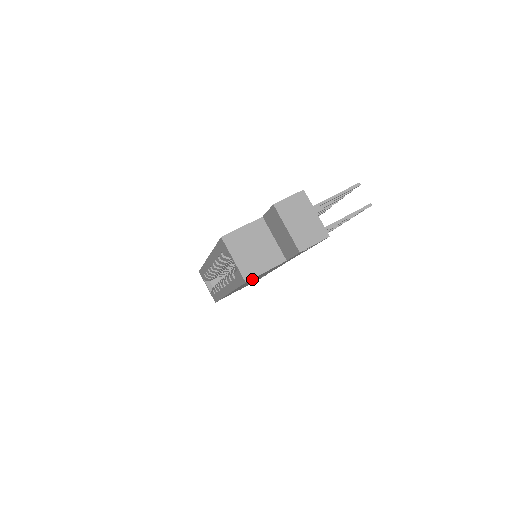
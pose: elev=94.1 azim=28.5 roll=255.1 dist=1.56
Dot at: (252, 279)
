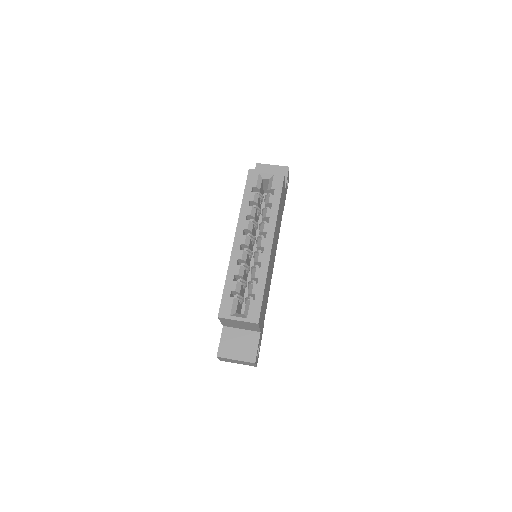
Dot at: (283, 188)
